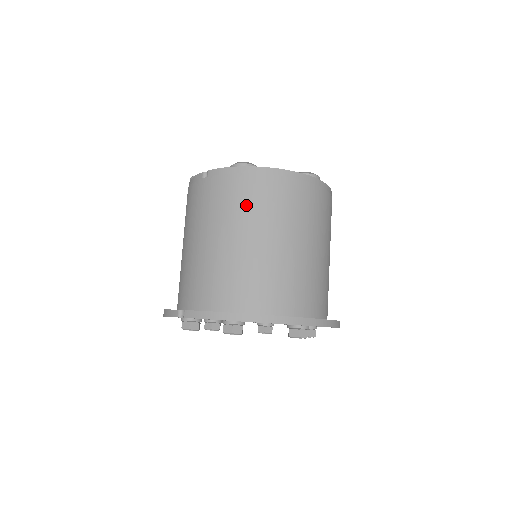
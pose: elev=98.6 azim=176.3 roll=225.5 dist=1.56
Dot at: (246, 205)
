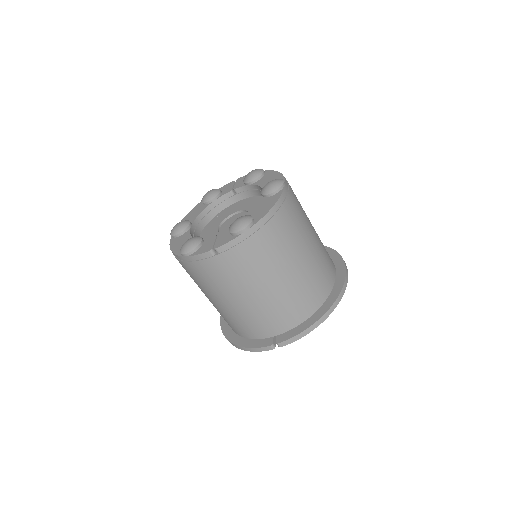
Dot at: (271, 253)
